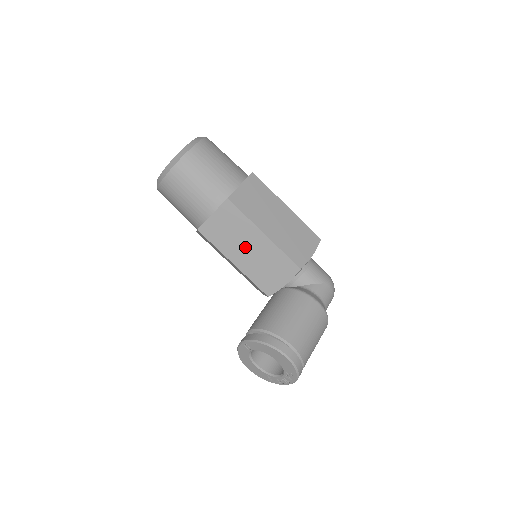
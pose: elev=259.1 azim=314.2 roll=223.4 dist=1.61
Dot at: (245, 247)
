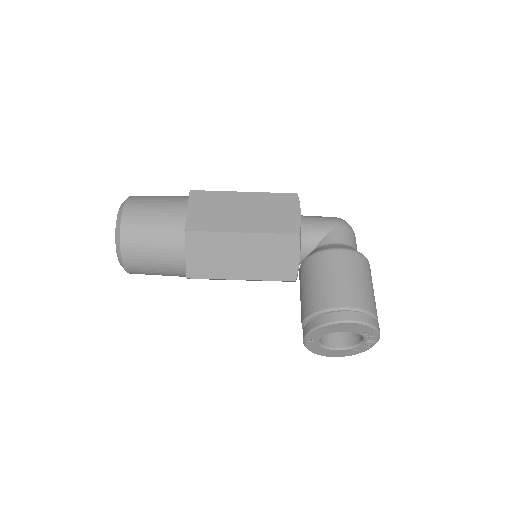
Dot at: (237, 258)
